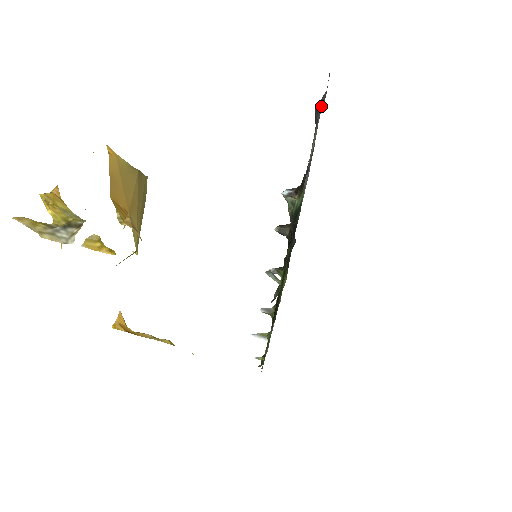
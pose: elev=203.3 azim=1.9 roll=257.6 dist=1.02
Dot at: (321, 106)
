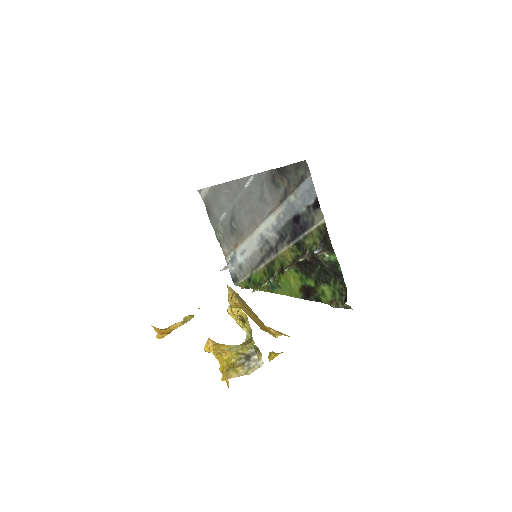
Dot at: (290, 170)
